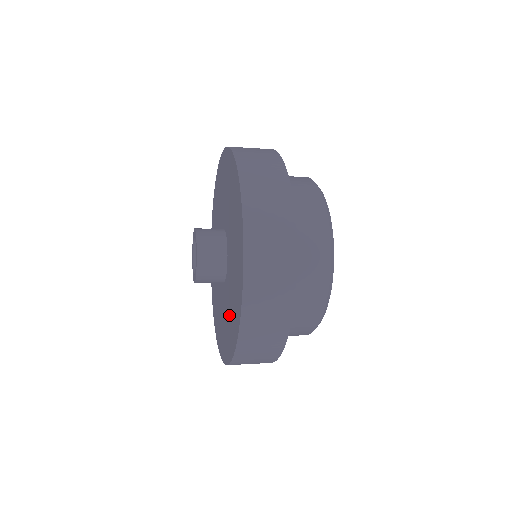
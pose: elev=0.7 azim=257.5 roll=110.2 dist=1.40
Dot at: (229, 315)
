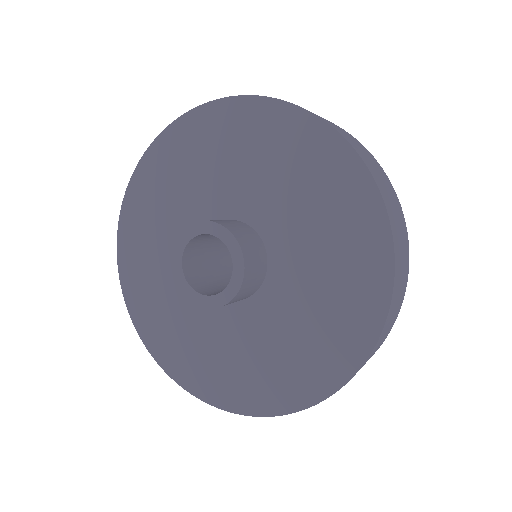
Dot at: (240, 359)
